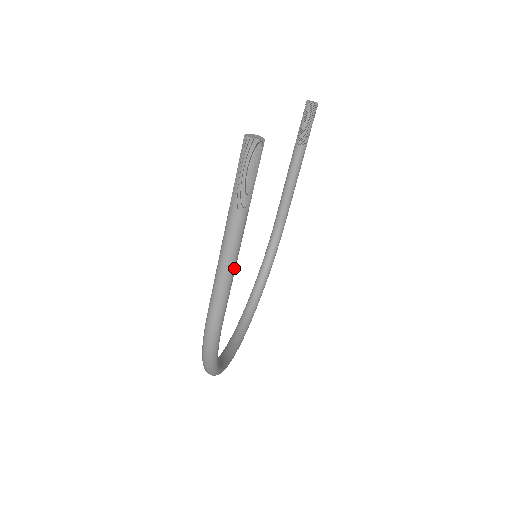
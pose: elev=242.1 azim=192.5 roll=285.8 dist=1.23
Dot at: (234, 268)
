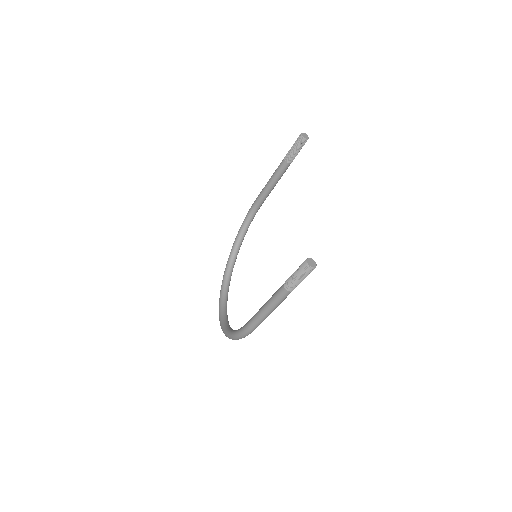
Dot at: (274, 309)
